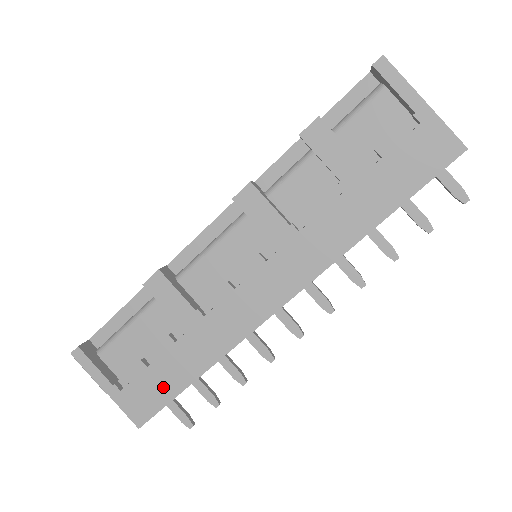
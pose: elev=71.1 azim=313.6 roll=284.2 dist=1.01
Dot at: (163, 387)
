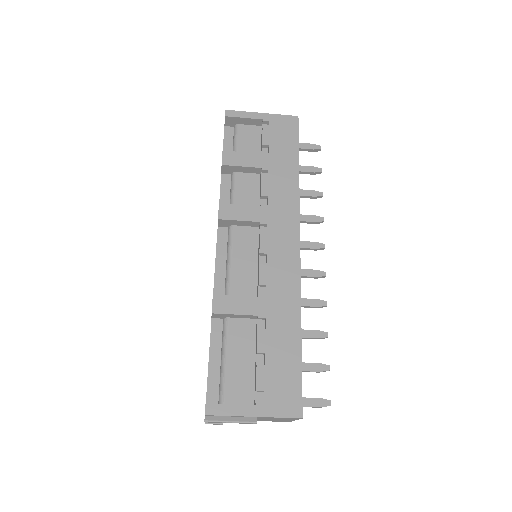
Dot at: (288, 368)
